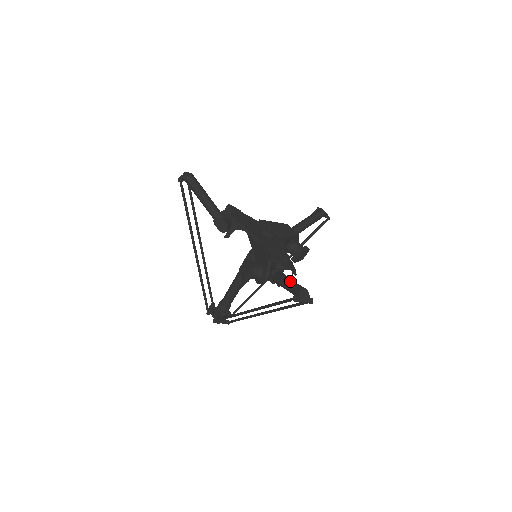
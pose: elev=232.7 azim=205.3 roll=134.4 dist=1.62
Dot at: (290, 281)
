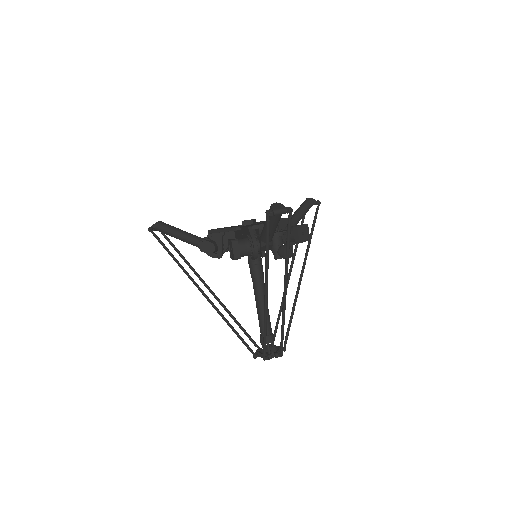
Dot at: occluded
